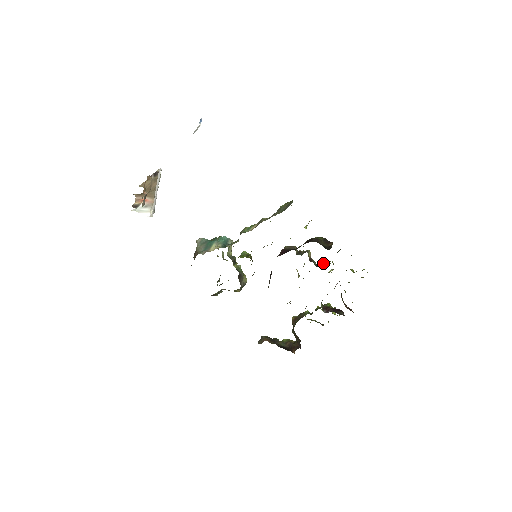
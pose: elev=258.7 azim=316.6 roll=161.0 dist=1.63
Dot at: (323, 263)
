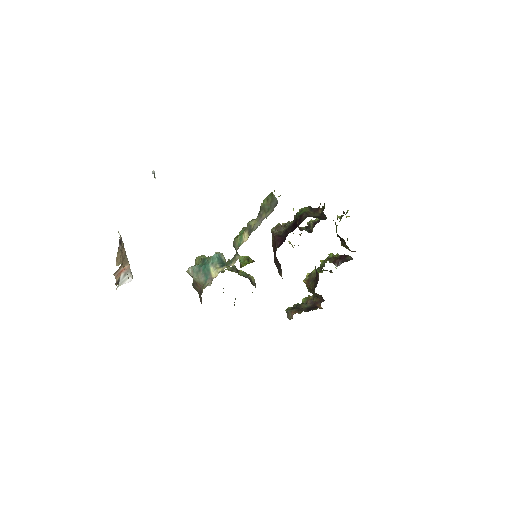
Dot at: occluded
